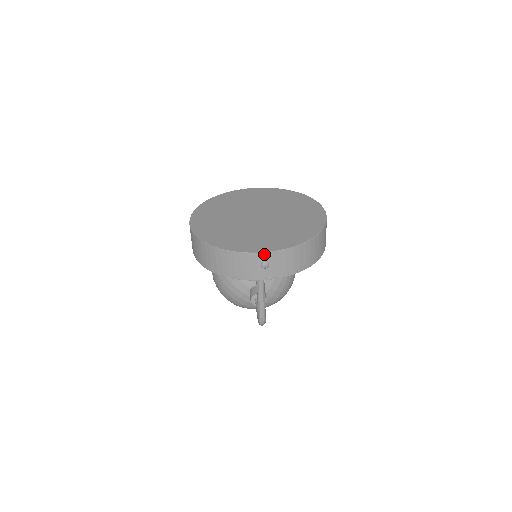
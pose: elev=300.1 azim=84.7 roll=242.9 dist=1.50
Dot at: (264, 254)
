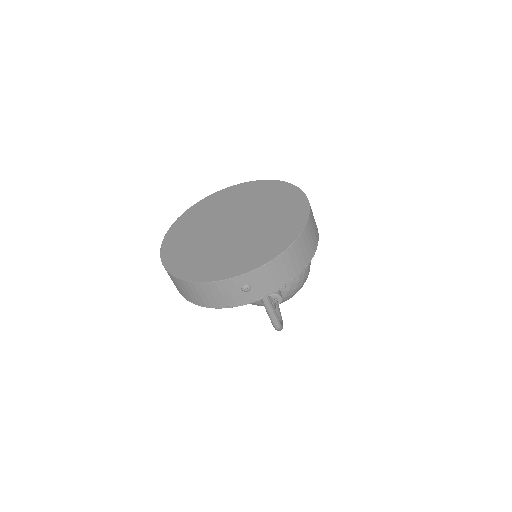
Dot at: (241, 277)
